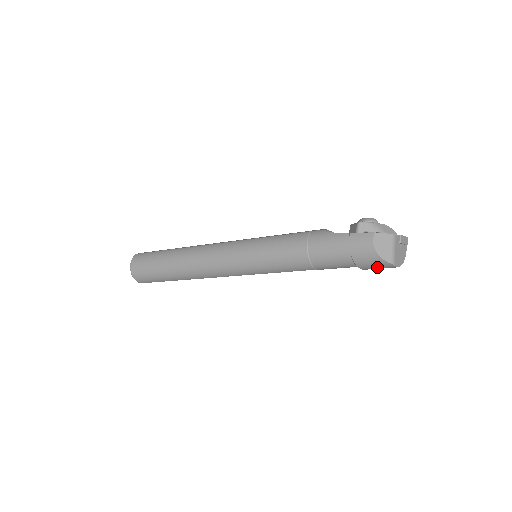
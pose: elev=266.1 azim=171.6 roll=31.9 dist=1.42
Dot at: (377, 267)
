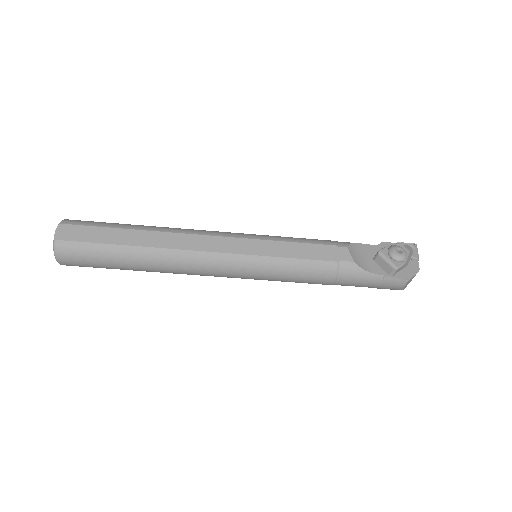
Dot at: occluded
